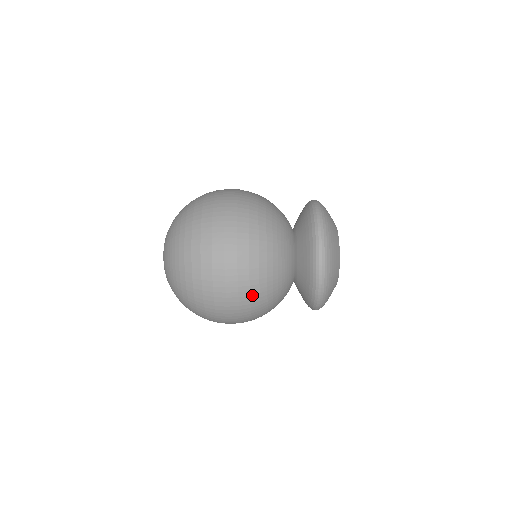
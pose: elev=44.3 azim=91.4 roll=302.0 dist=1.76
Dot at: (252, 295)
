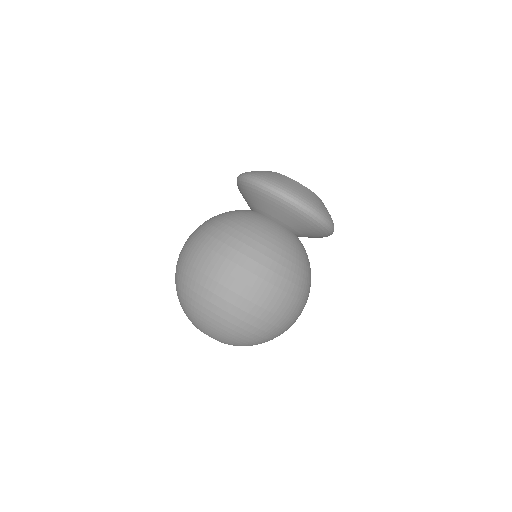
Dot at: (288, 278)
